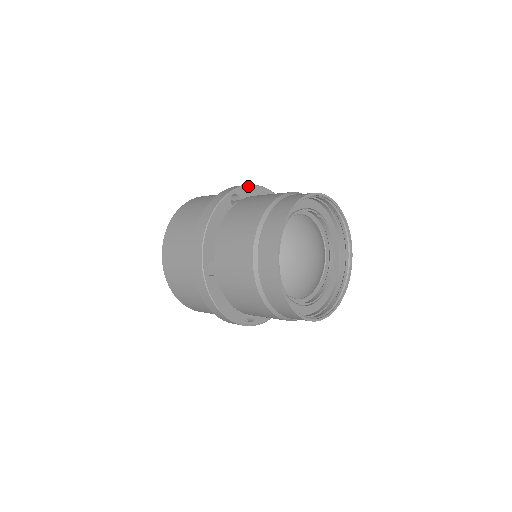
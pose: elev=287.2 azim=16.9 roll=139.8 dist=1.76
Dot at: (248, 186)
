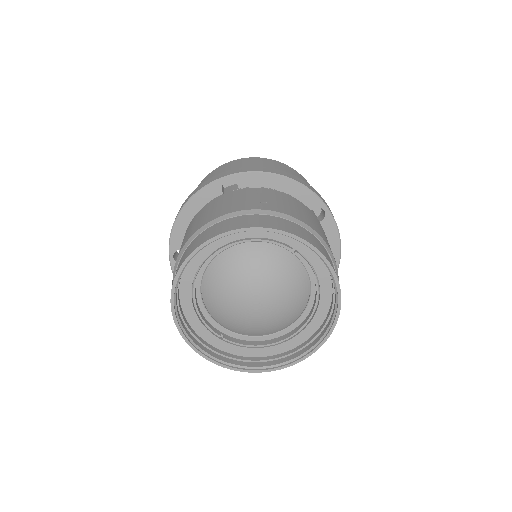
Dot at: (256, 173)
